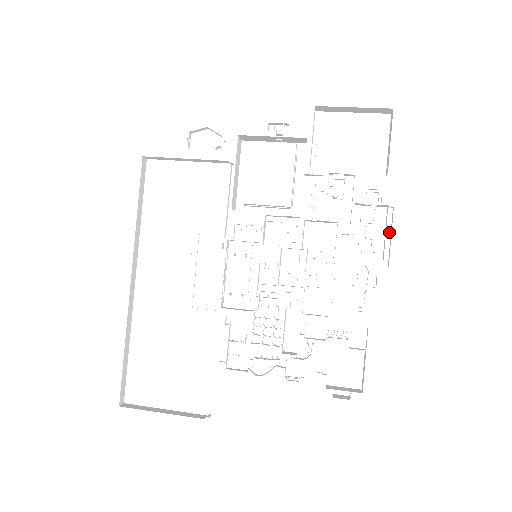
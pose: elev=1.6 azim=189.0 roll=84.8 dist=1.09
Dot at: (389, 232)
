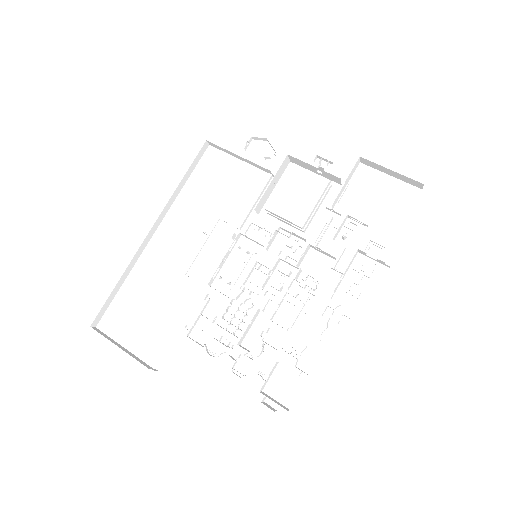
Dot at: (377, 287)
